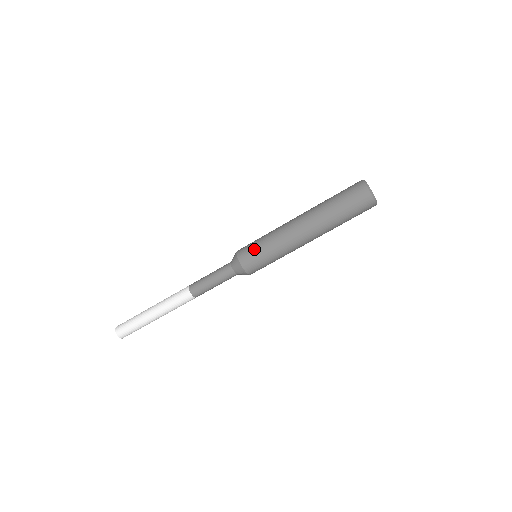
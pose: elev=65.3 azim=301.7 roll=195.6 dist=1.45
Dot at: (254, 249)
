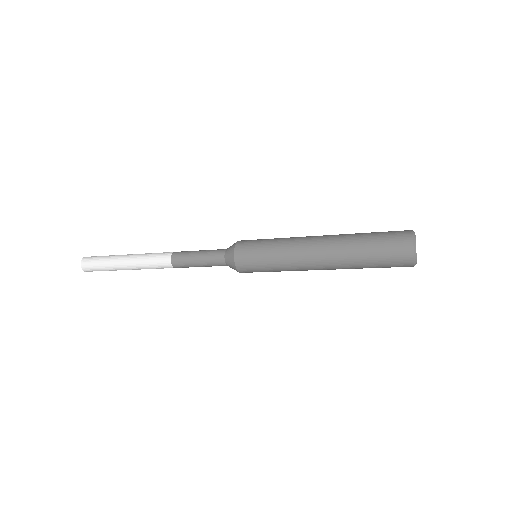
Dot at: occluded
